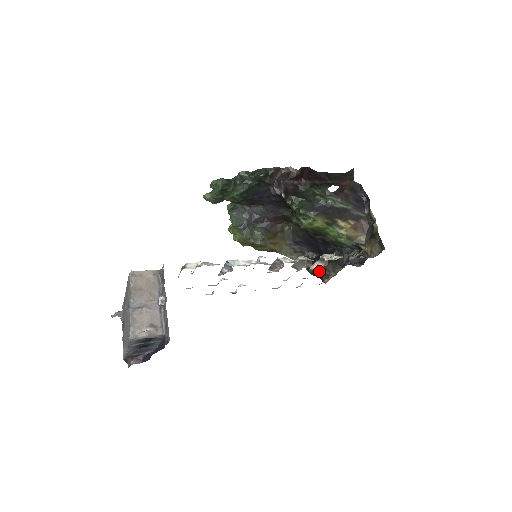
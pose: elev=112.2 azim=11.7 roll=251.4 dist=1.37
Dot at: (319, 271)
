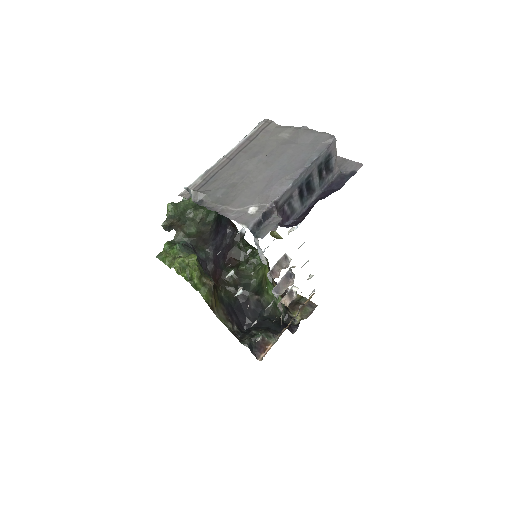
Dot at: occluded
